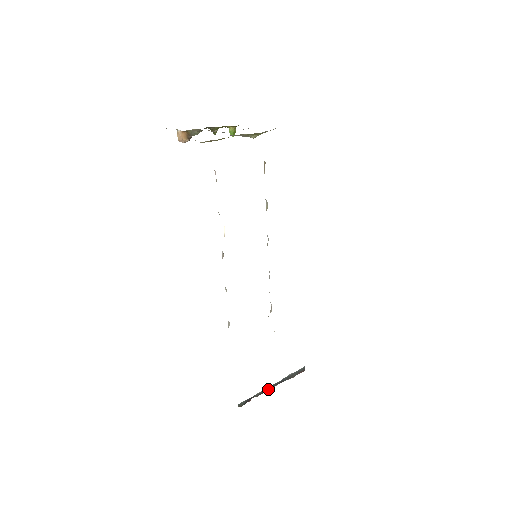
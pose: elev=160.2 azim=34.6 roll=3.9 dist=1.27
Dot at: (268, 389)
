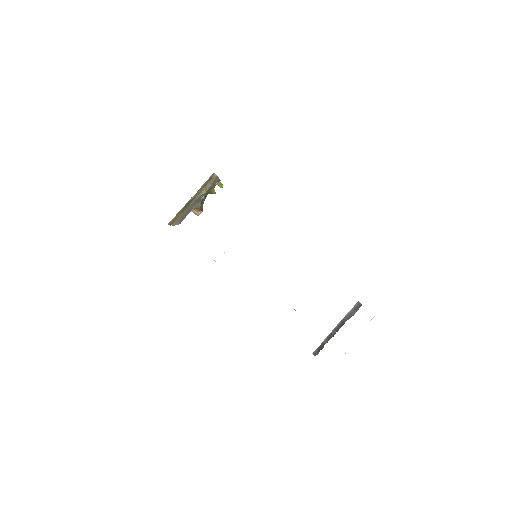
Dot at: (333, 334)
